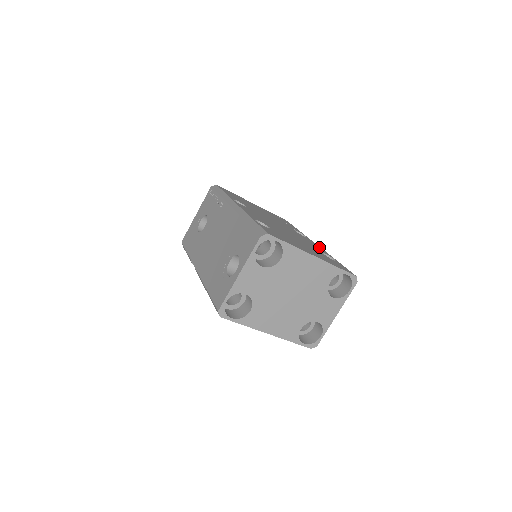
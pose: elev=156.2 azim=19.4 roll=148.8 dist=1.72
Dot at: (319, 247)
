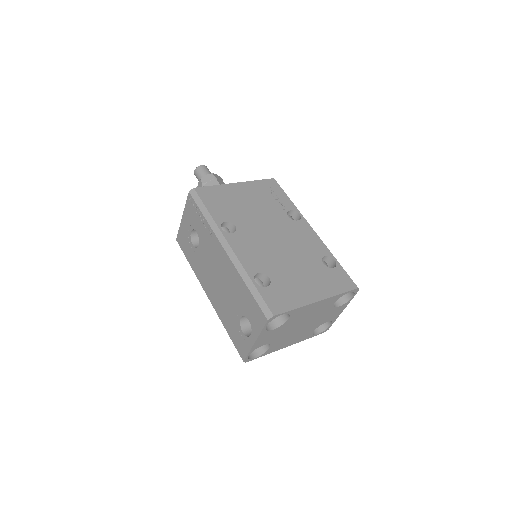
Dot at: (316, 238)
